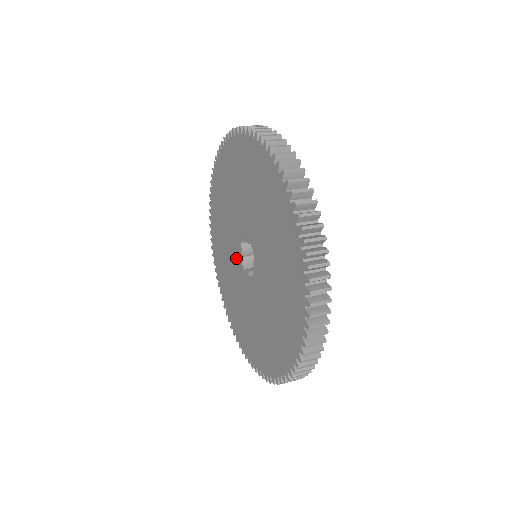
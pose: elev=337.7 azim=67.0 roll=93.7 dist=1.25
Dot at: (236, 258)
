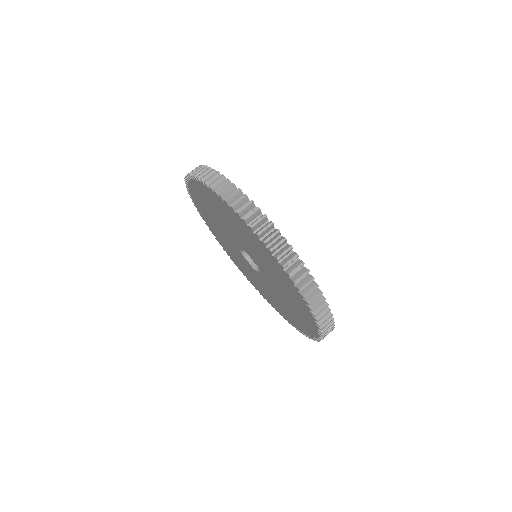
Dot at: (232, 242)
